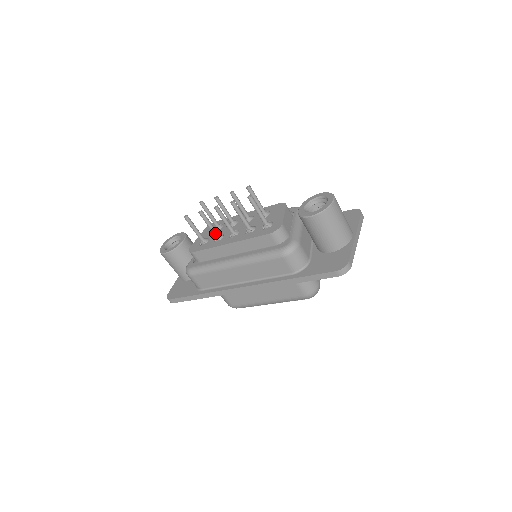
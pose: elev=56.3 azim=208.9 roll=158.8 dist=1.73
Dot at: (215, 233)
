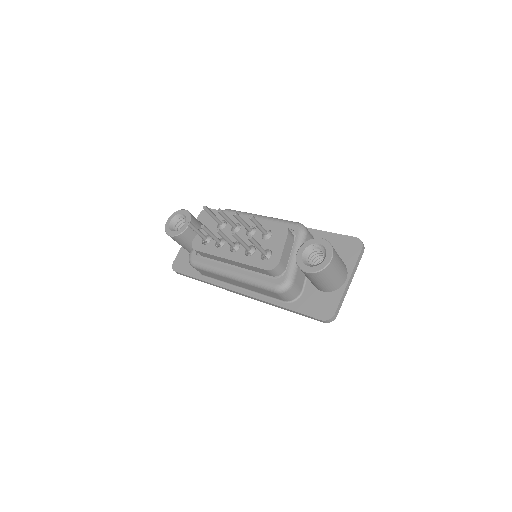
Dot at: (217, 241)
